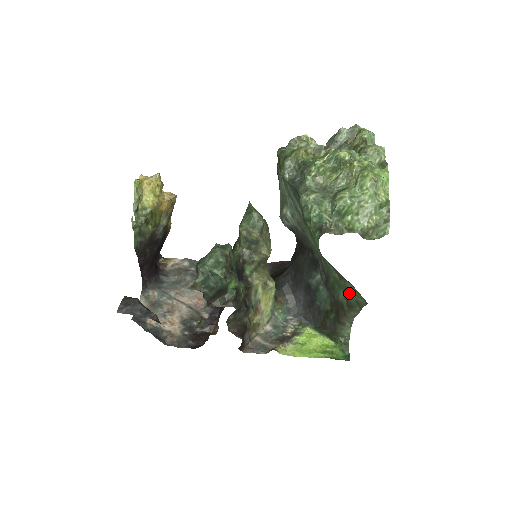
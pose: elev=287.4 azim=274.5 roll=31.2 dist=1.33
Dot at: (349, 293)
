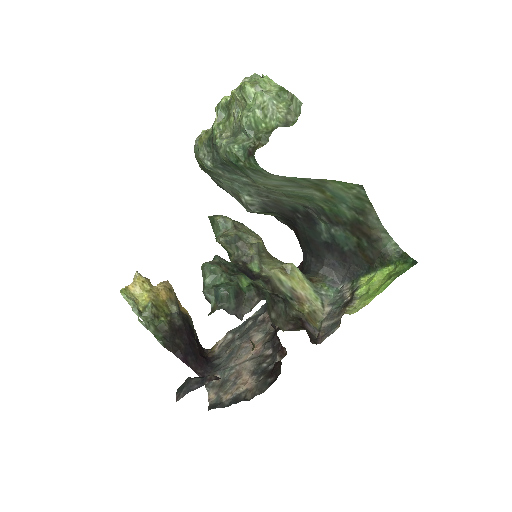
Dot at: (344, 198)
